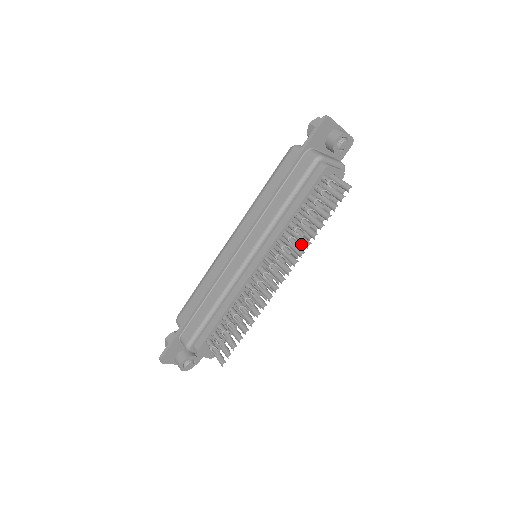
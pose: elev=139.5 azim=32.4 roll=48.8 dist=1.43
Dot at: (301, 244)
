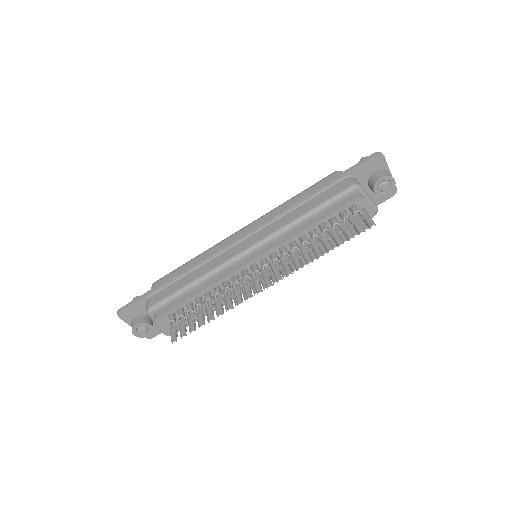
Dot at: (303, 260)
